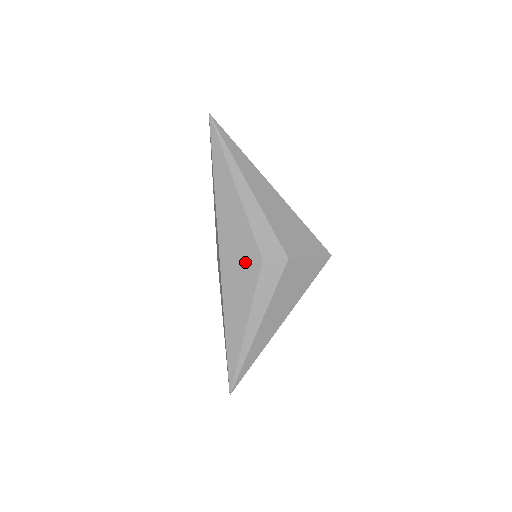
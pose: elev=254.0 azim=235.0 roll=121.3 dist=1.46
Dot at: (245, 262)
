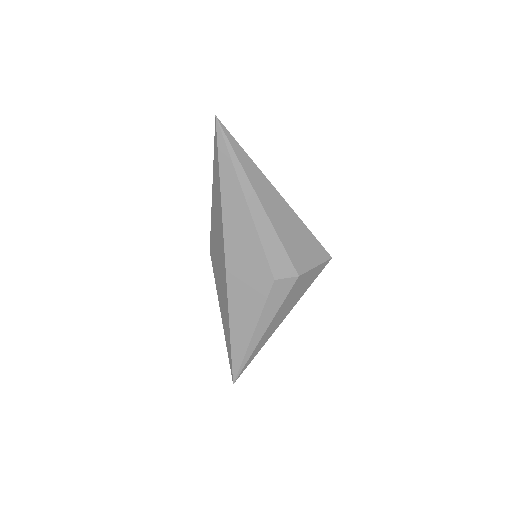
Dot at: (255, 279)
